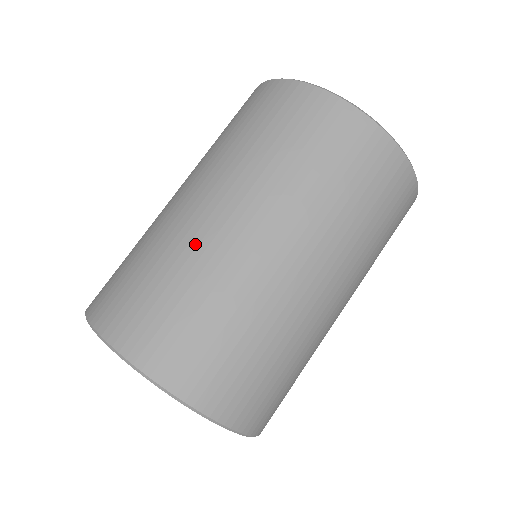
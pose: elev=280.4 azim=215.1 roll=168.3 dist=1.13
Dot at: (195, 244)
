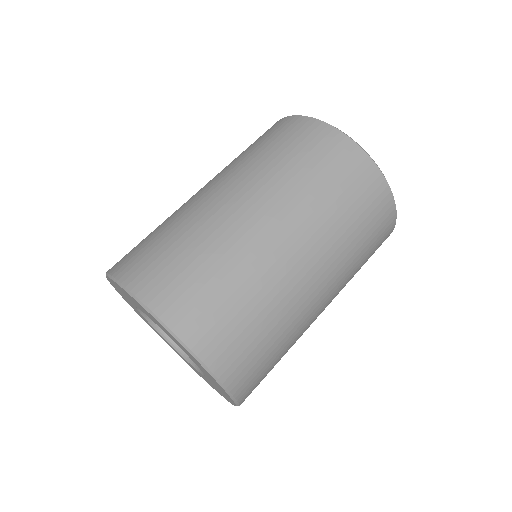
Dot at: (271, 274)
